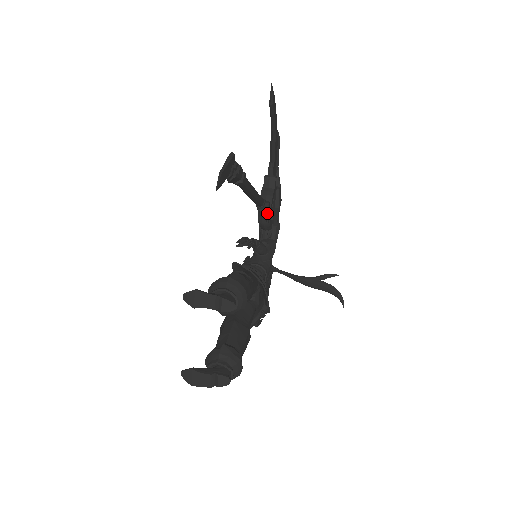
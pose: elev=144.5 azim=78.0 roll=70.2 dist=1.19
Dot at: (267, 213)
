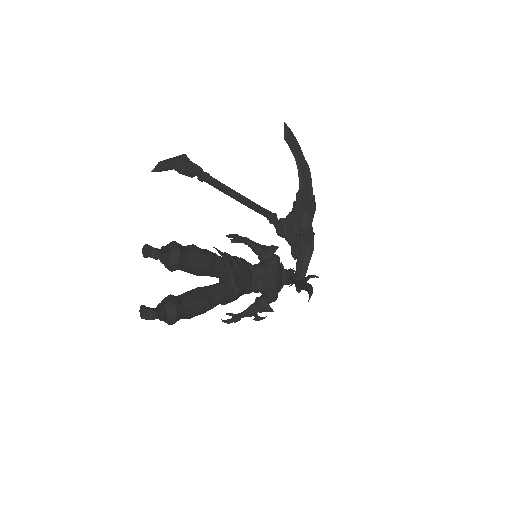
Dot at: (285, 228)
